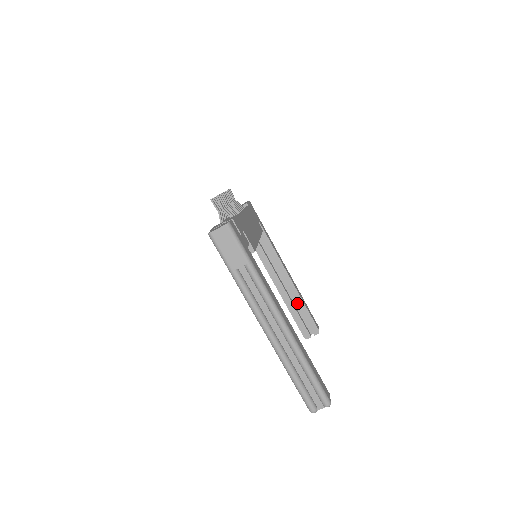
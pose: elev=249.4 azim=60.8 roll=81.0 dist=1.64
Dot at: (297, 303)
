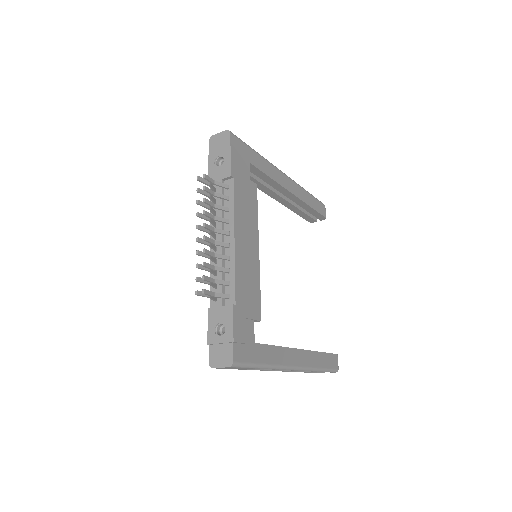
Dot at: (302, 207)
